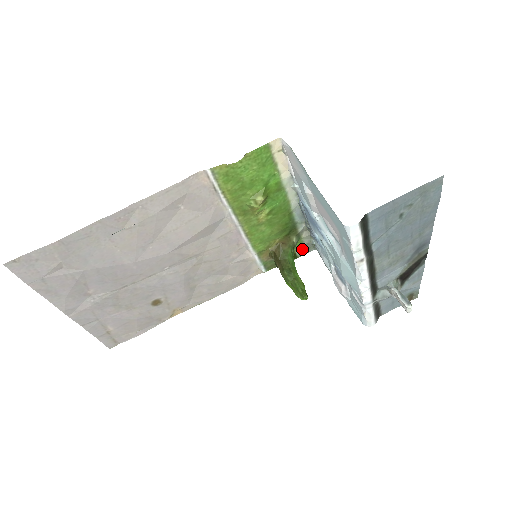
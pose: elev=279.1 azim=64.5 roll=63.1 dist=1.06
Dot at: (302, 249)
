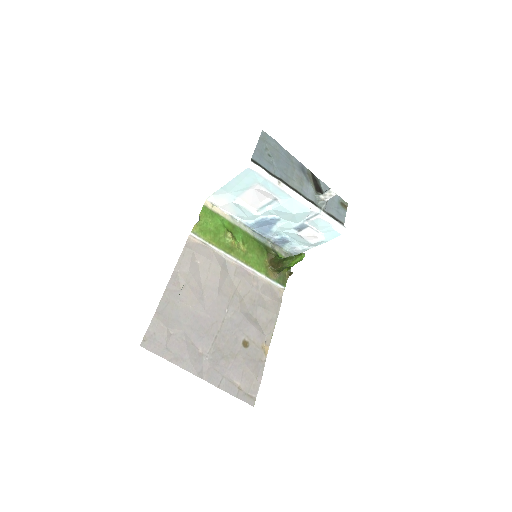
Dot at: occluded
